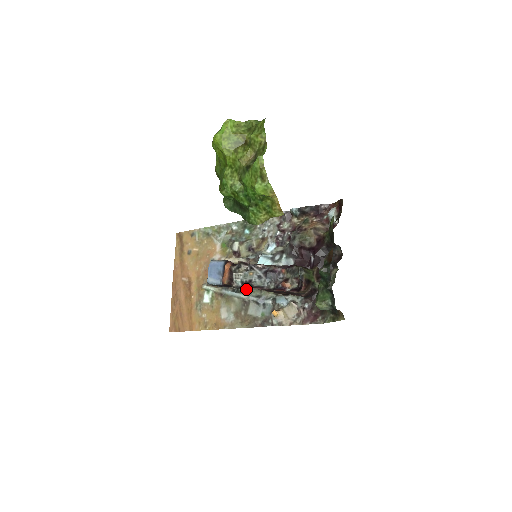
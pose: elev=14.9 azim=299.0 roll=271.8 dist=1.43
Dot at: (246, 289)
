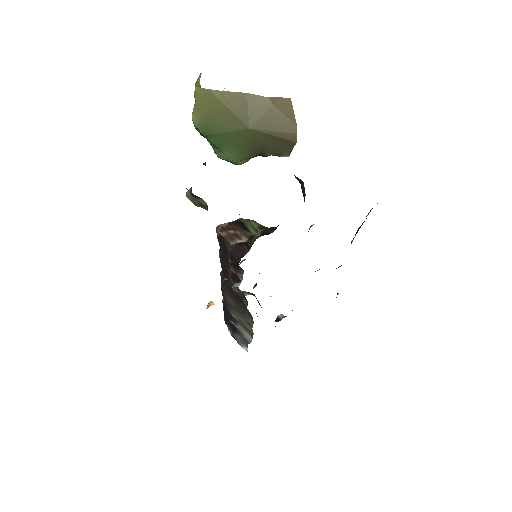
Dot at: (224, 294)
